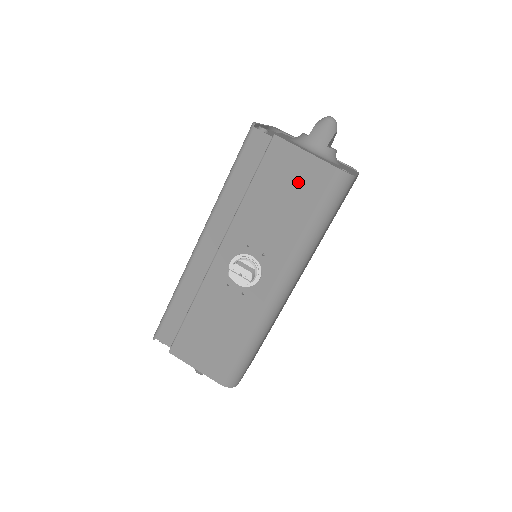
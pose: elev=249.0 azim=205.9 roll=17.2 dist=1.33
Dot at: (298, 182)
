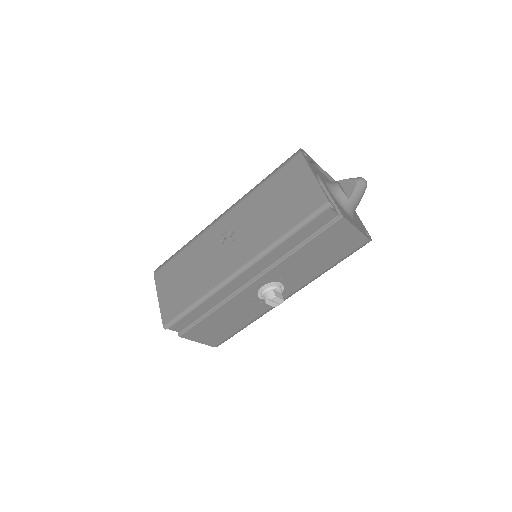
Dot at: (340, 245)
